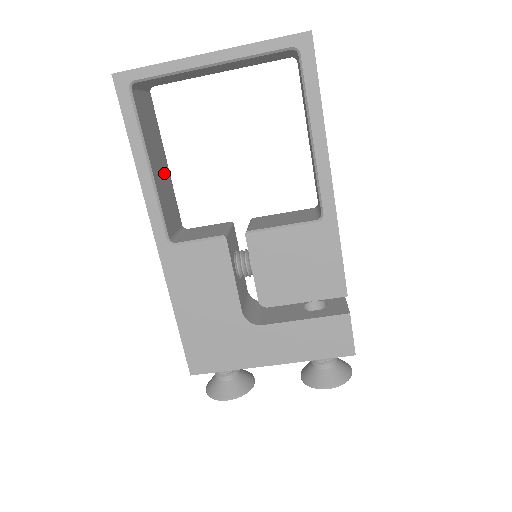
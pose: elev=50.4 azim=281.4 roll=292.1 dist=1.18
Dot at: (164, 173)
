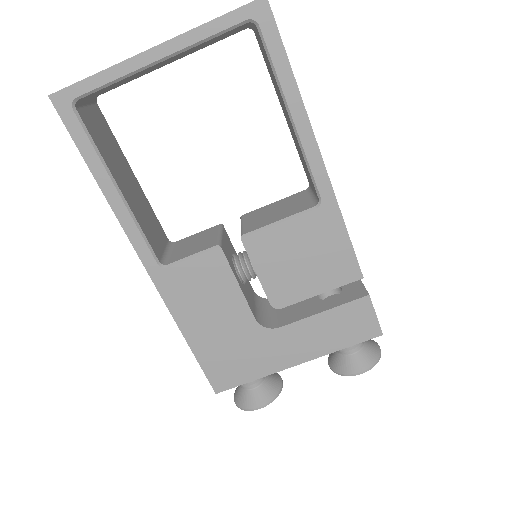
Dot at: (135, 190)
